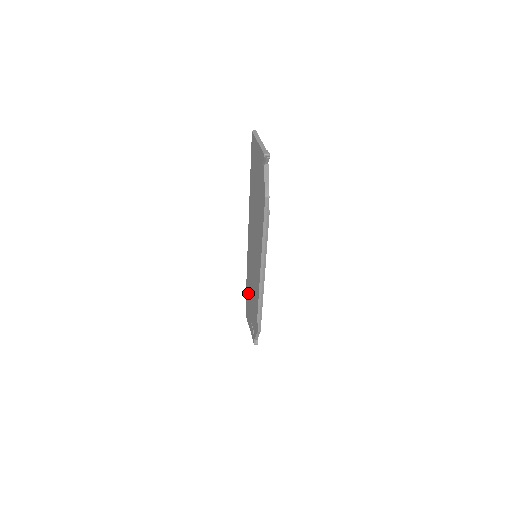
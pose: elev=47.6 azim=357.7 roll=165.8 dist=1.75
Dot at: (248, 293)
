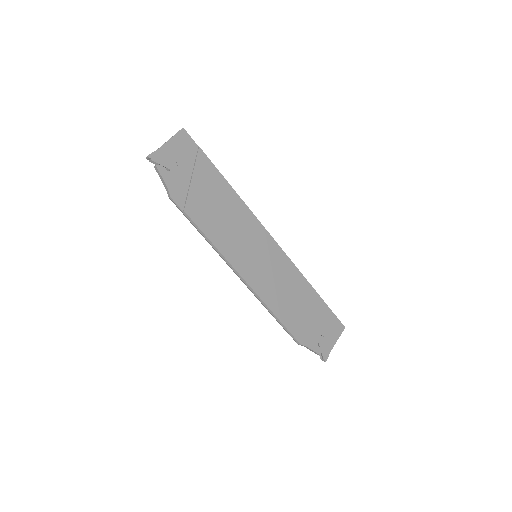
Dot at: occluded
